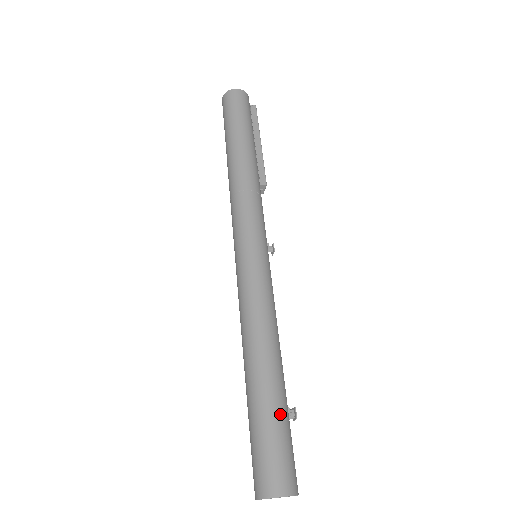
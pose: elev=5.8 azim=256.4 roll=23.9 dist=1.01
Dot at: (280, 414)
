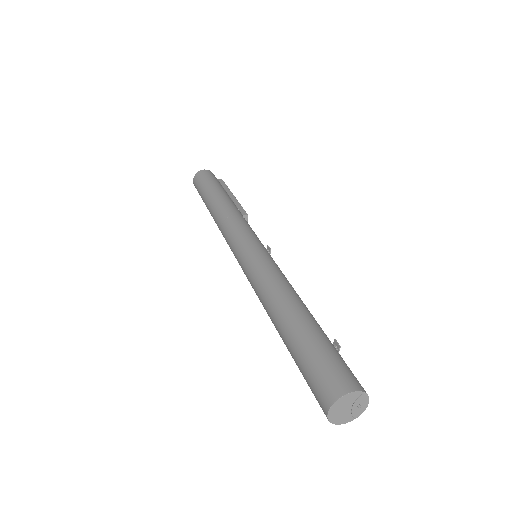
Dot at: (323, 337)
